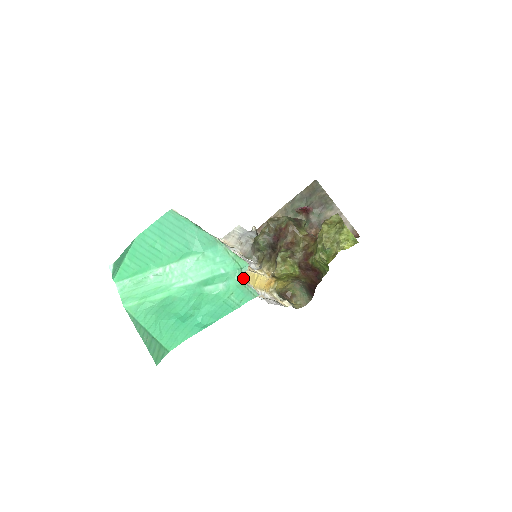
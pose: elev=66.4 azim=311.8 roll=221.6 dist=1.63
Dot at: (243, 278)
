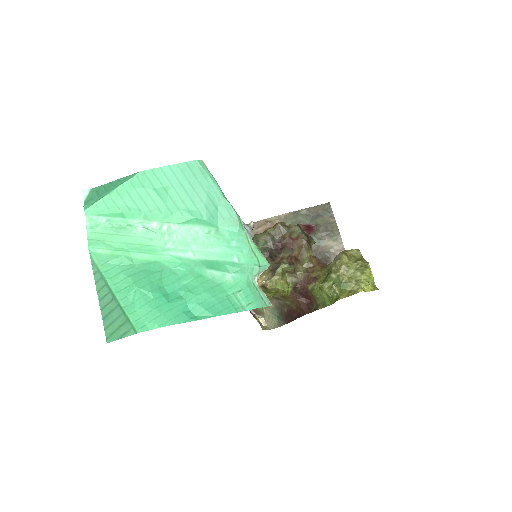
Dot at: (257, 278)
